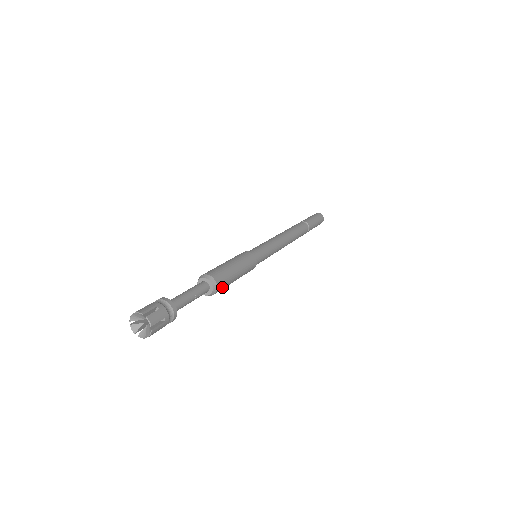
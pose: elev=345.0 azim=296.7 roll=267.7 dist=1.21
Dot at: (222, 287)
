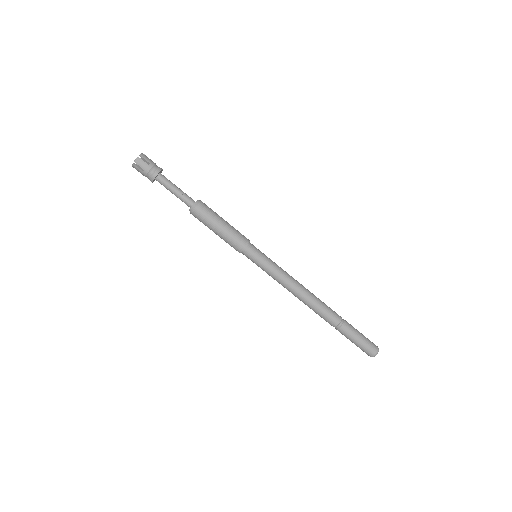
Dot at: (203, 212)
